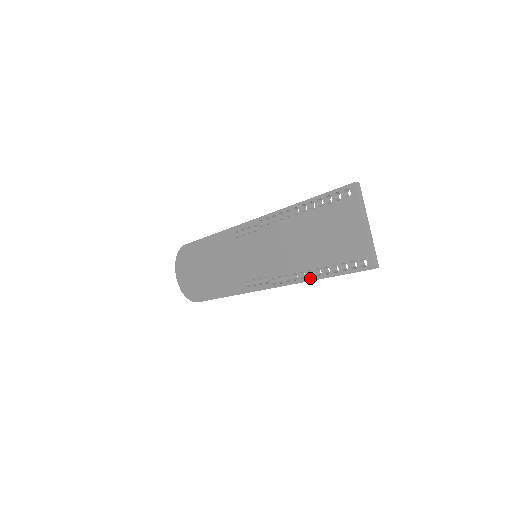
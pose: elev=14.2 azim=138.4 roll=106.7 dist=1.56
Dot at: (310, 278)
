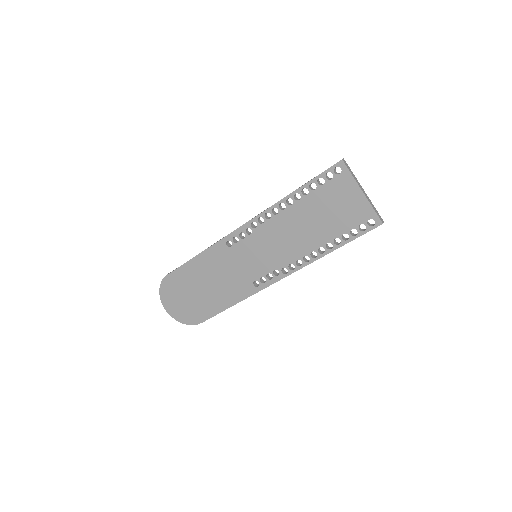
Dot at: (322, 254)
